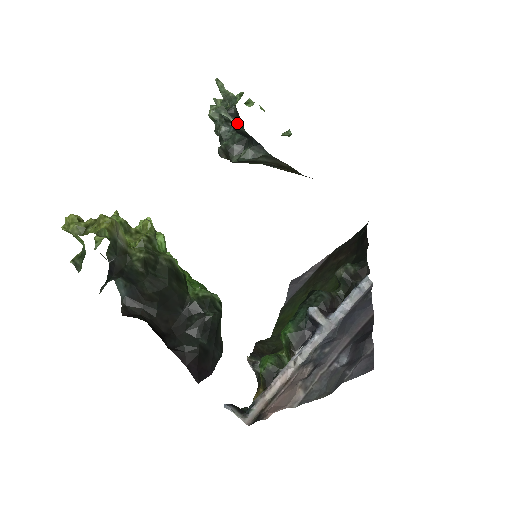
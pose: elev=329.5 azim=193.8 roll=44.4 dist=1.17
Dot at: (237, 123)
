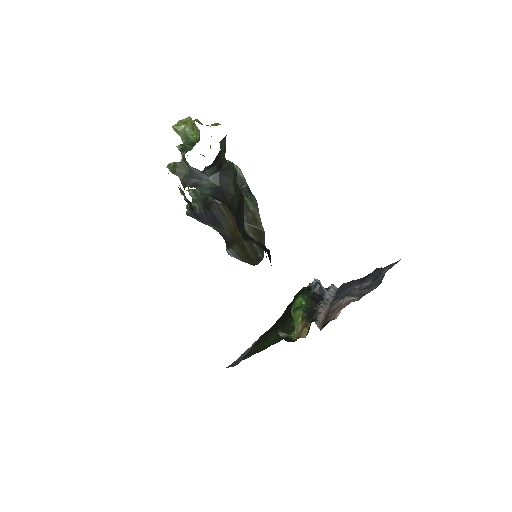
Dot at: occluded
